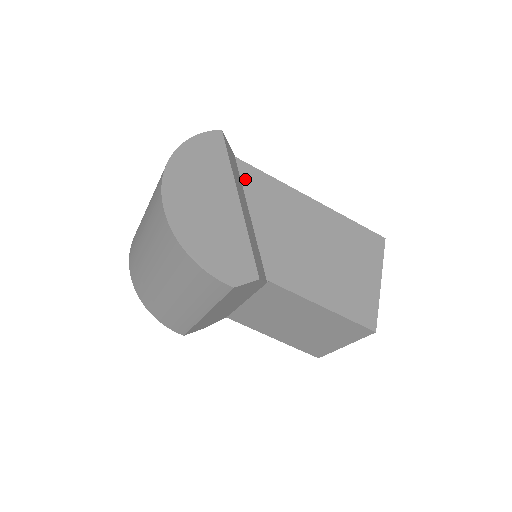
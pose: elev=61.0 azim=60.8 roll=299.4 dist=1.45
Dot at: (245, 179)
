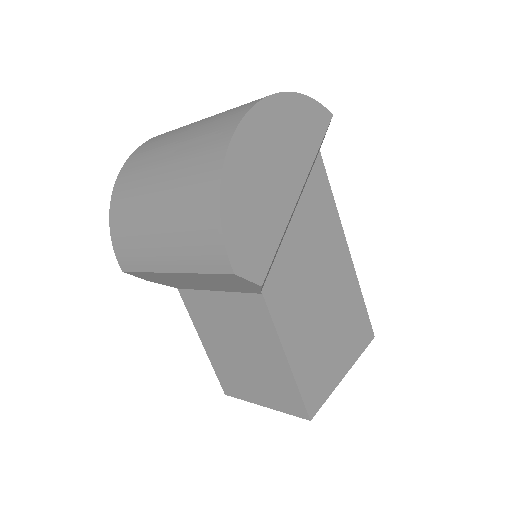
Dot at: (313, 178)
